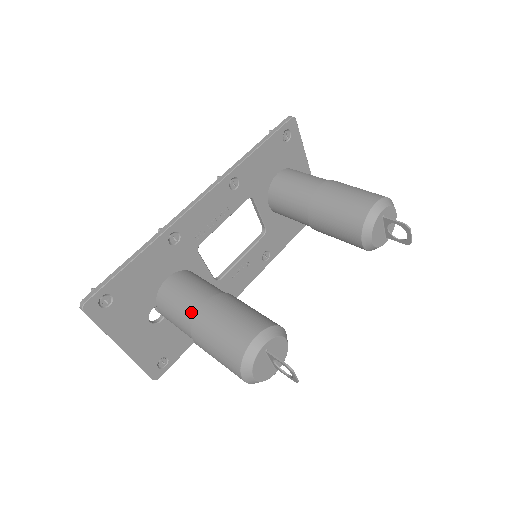
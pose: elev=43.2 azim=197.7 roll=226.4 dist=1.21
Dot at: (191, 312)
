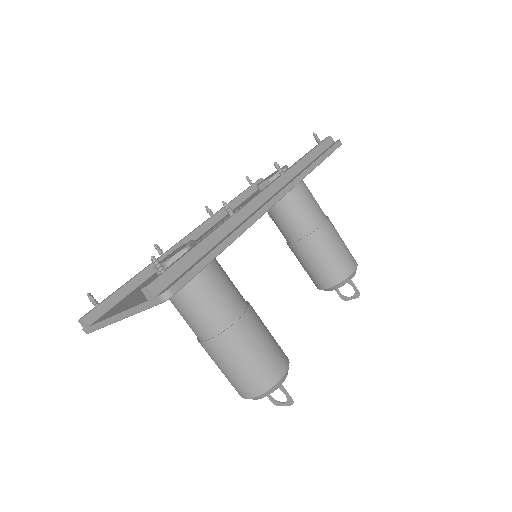
Dot at: (227, 318)
